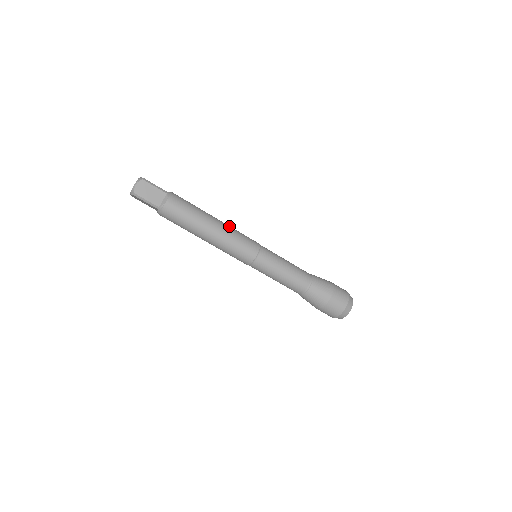
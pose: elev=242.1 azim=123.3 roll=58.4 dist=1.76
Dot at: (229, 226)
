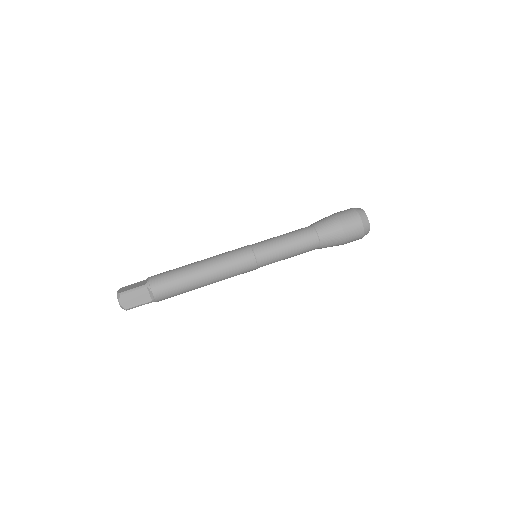
Dot at: occluded
